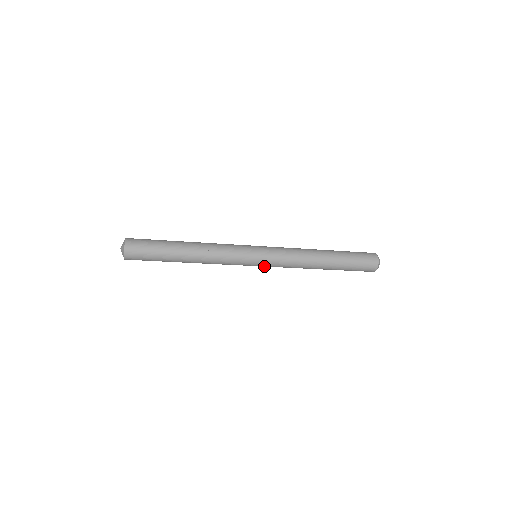
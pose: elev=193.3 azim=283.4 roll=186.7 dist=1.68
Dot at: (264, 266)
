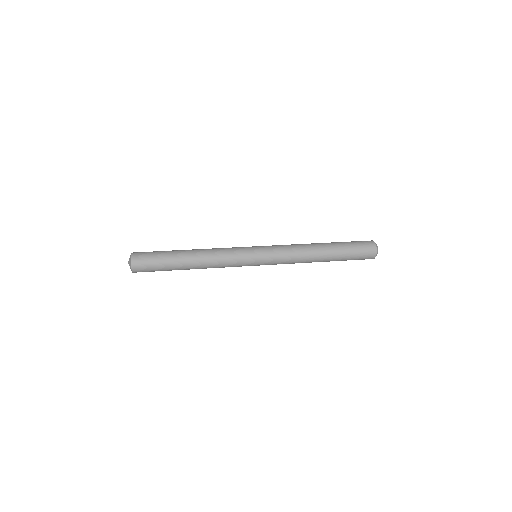
Dot at: occluded
